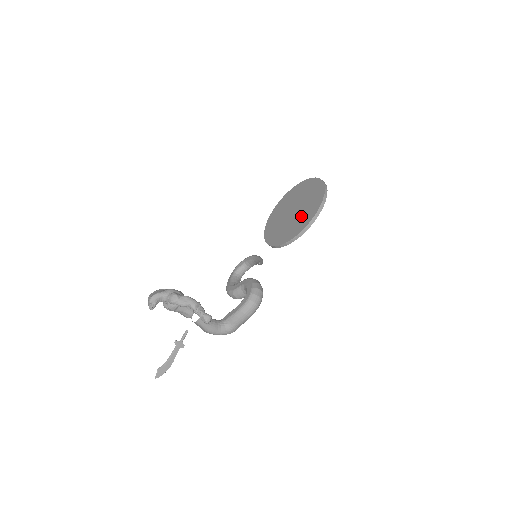
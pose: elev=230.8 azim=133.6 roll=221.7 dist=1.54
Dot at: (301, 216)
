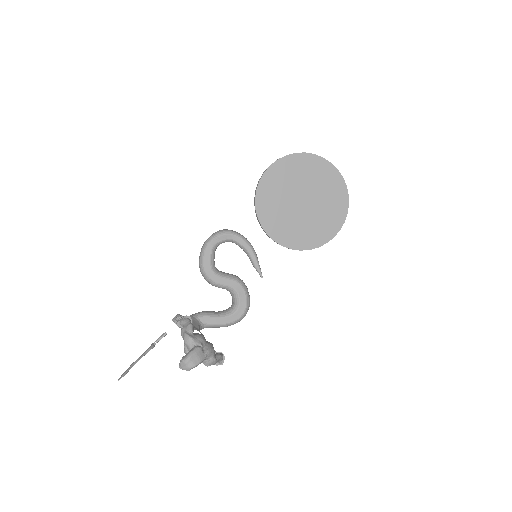
Dot at: (311, 226)
